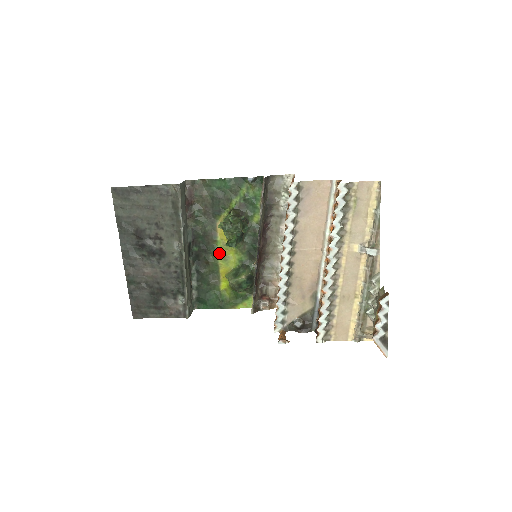
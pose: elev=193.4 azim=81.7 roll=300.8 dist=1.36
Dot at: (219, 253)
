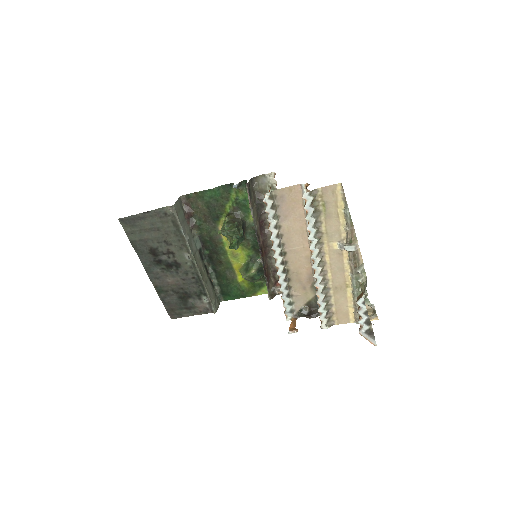
Dot at: (228, 252)
